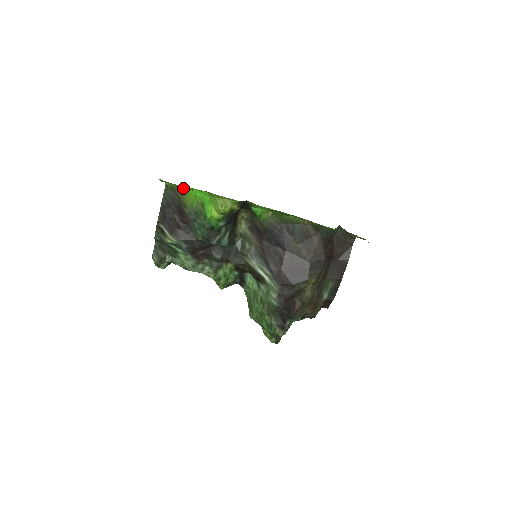
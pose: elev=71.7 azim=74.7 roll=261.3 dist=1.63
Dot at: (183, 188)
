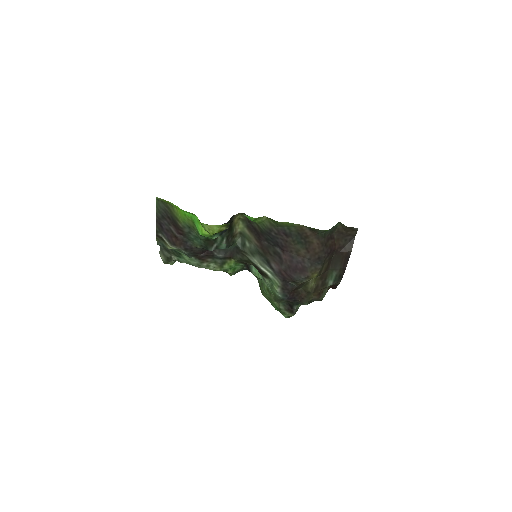
Dot at: (173, 204)
